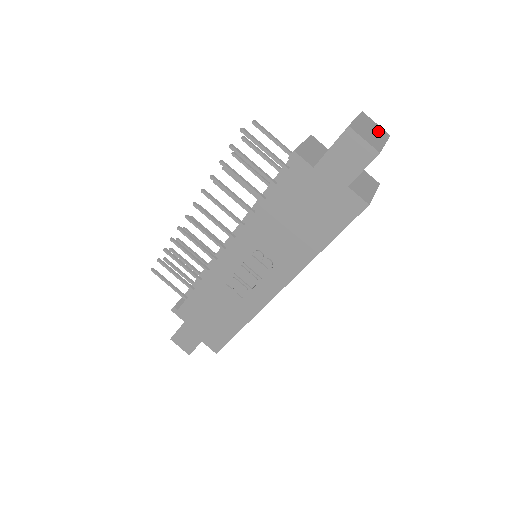
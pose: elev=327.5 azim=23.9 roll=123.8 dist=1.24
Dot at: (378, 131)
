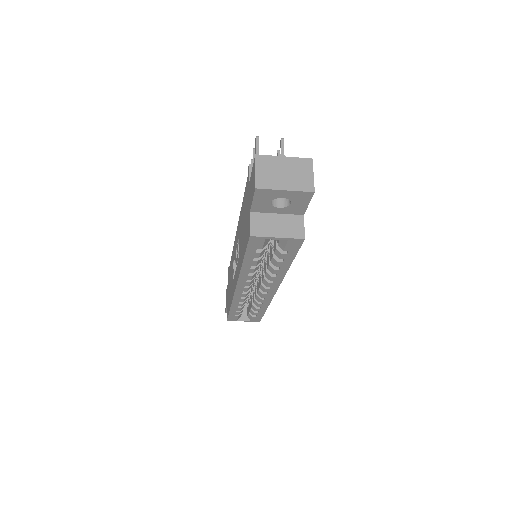
Dot at: (299, 179)
